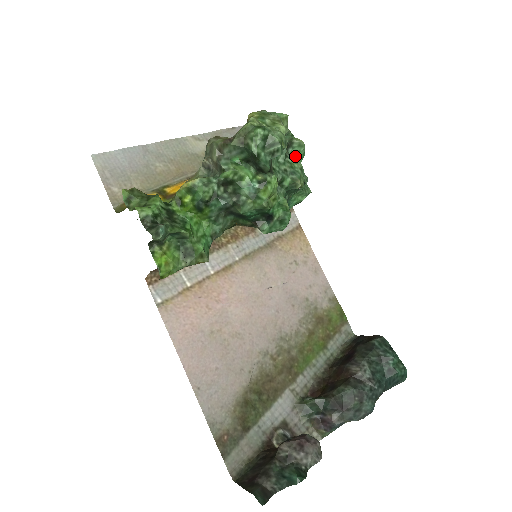
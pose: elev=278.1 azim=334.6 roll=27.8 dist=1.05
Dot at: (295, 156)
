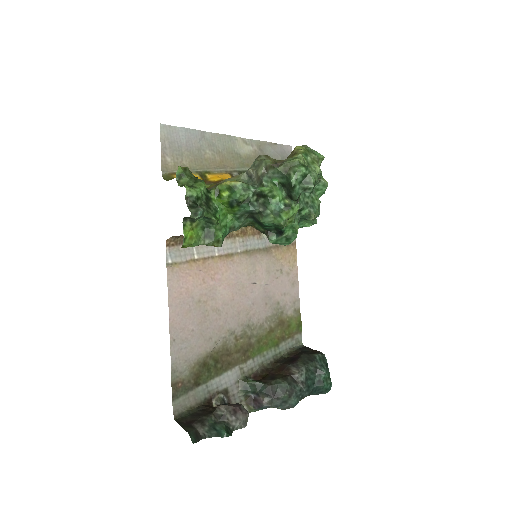
Dot at: (317, 191)
